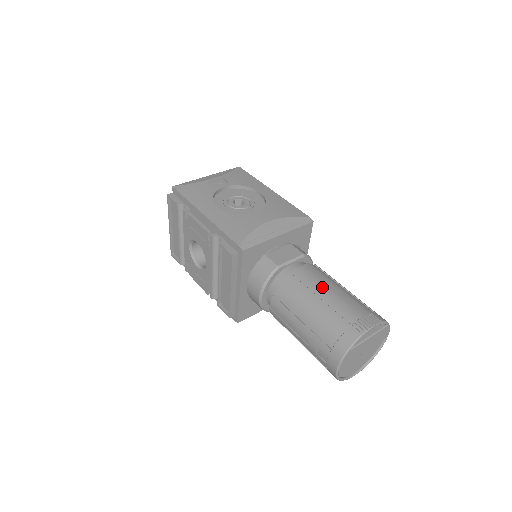
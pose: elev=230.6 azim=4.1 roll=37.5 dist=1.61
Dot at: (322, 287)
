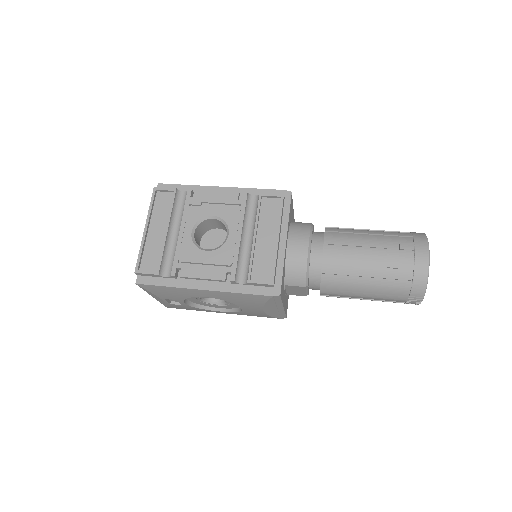
Dot at: occluded
